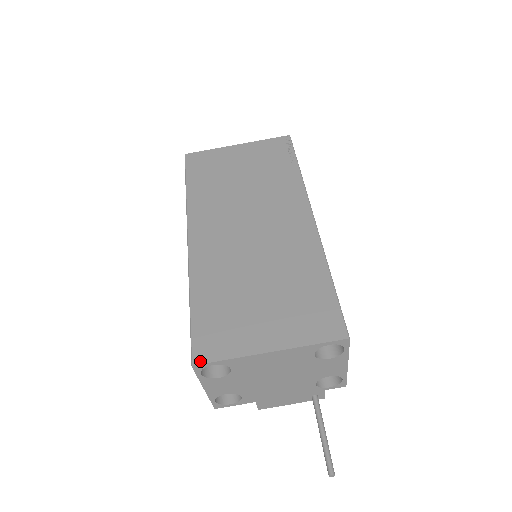
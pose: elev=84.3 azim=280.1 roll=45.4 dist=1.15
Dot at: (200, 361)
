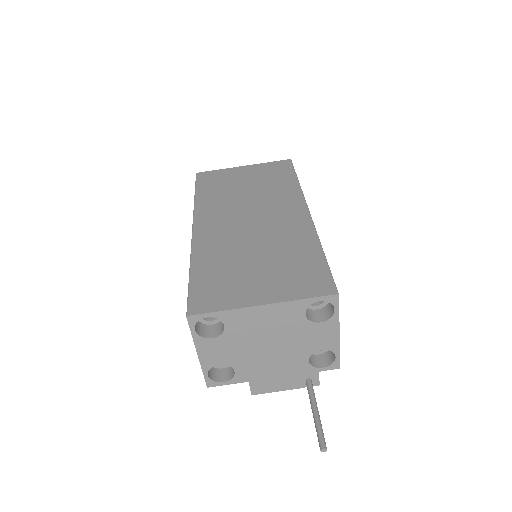
Dot at: (195, 312)
